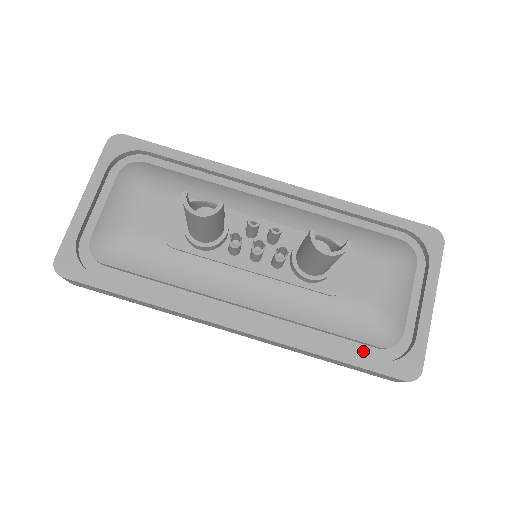
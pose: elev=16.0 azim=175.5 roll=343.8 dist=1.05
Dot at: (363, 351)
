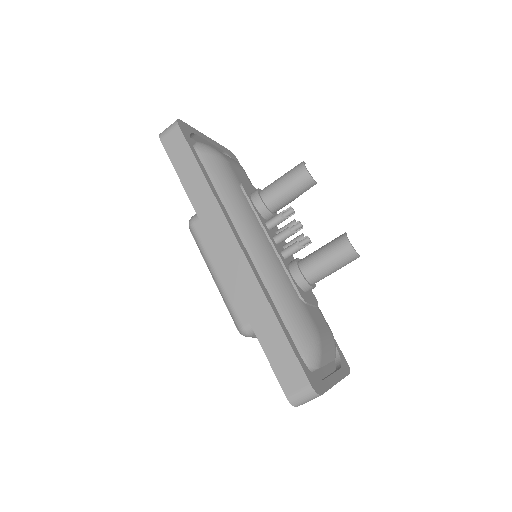
Dot at: occluded
